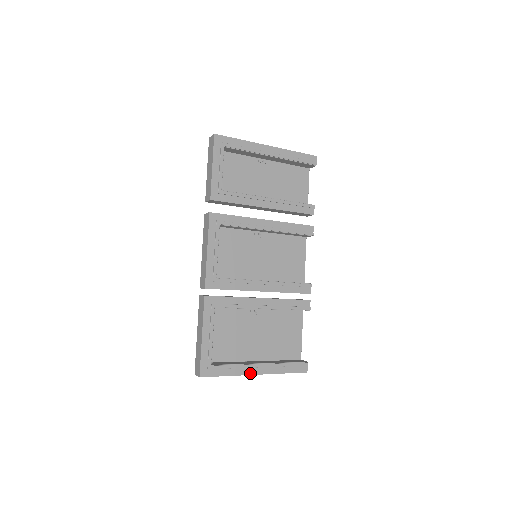
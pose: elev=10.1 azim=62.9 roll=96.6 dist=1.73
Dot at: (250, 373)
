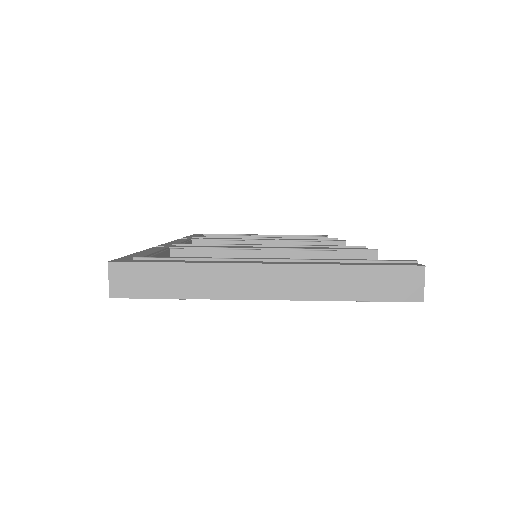
Dot at: (247, 263)
